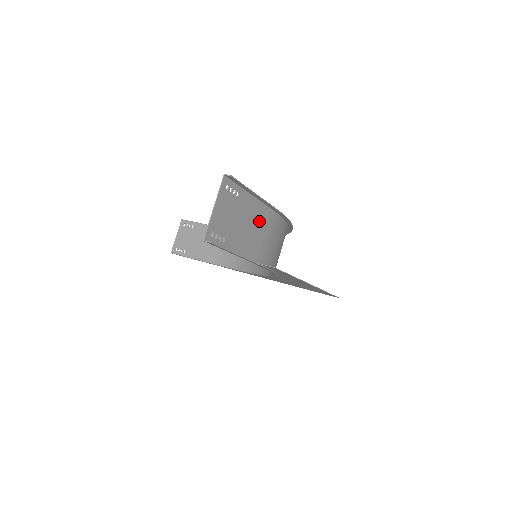
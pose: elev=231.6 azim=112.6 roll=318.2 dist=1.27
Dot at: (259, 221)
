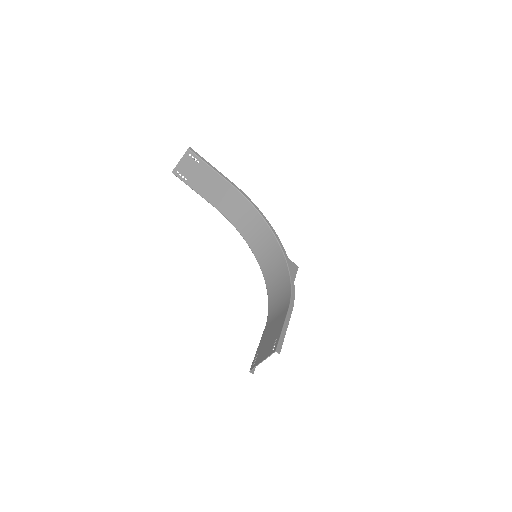
Dot at: (279, 322)
